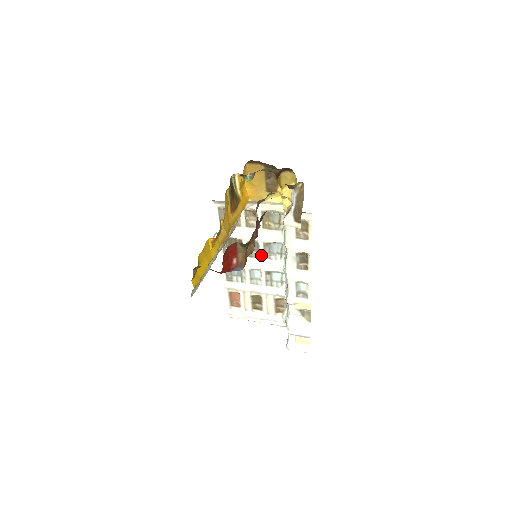
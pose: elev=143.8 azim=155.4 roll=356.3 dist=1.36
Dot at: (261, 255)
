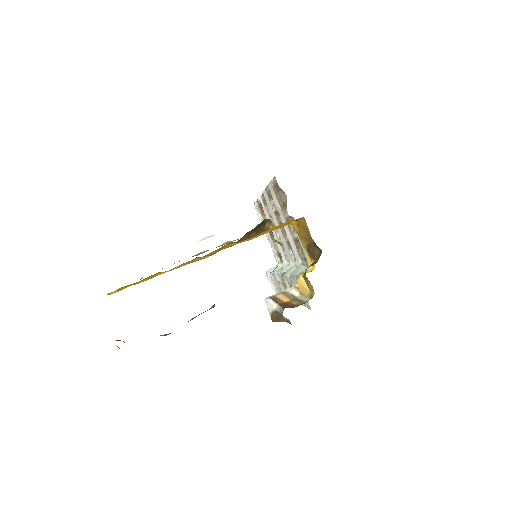
Dot at: (285, 238)
